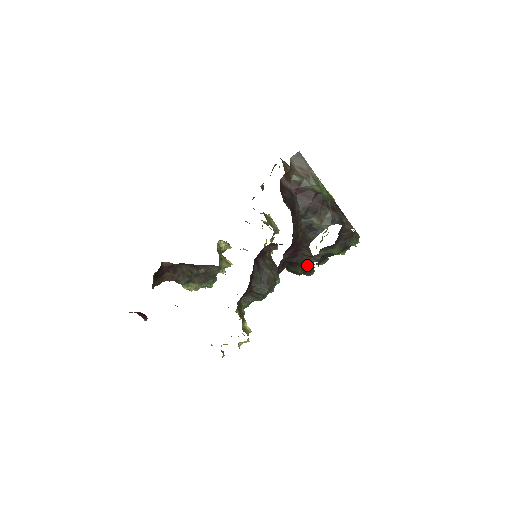
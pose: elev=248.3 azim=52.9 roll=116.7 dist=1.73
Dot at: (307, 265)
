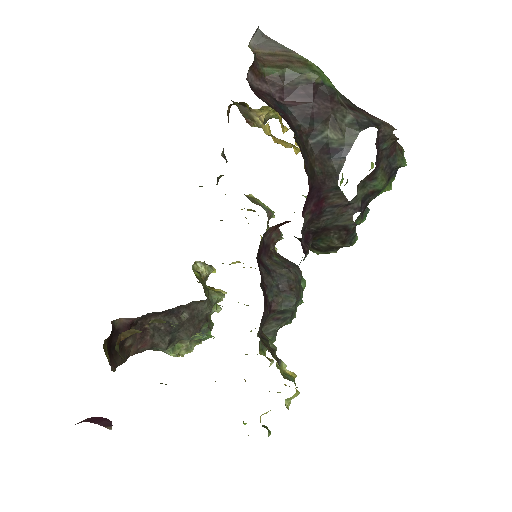
Dot at: (344, 224)
